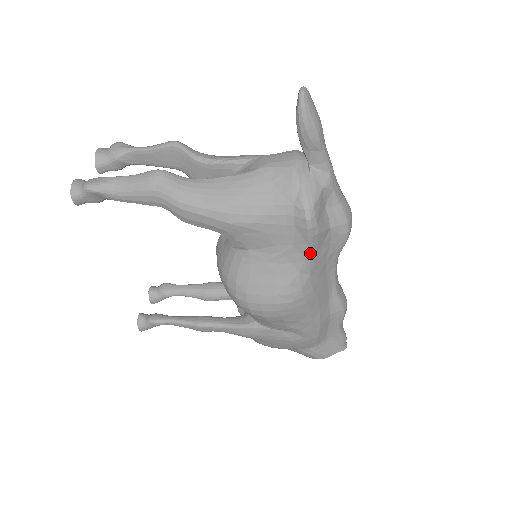
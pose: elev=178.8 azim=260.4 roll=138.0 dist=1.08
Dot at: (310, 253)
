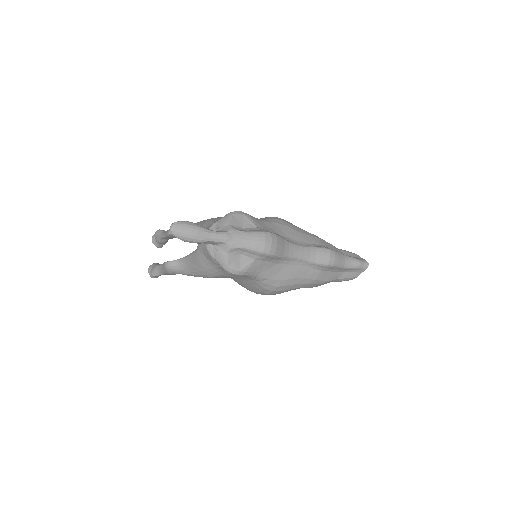
Dot at: (255, 275)
